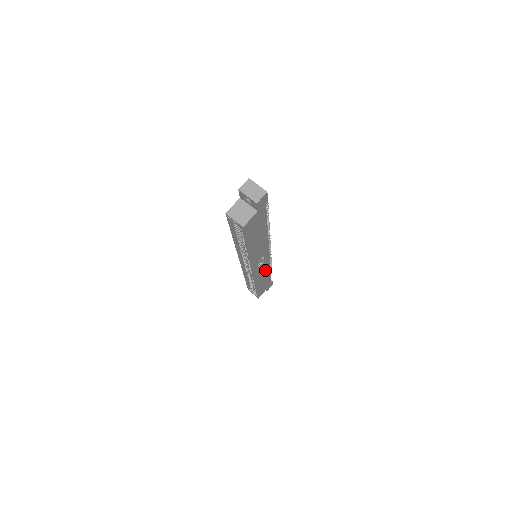
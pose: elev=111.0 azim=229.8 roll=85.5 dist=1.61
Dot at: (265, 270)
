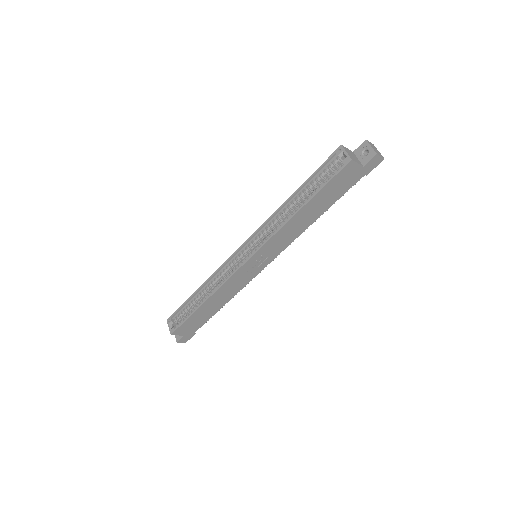
Dot at: (233, 290)
